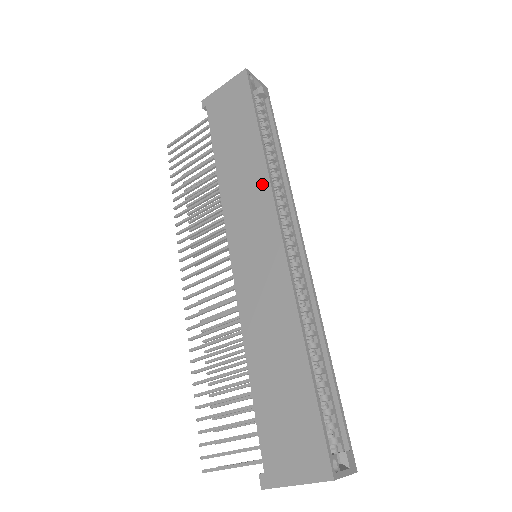
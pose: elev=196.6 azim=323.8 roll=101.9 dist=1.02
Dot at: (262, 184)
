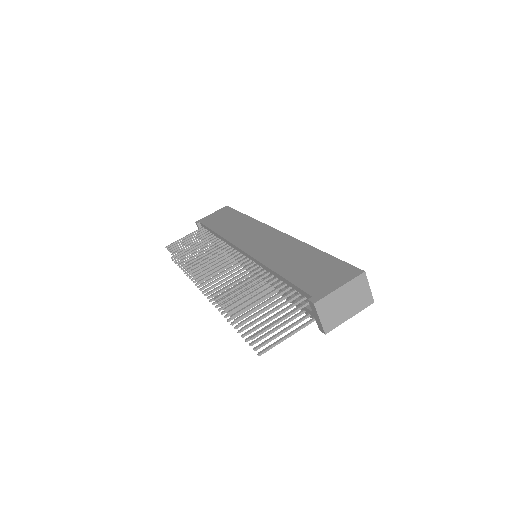
Dot at: (255, 224)
